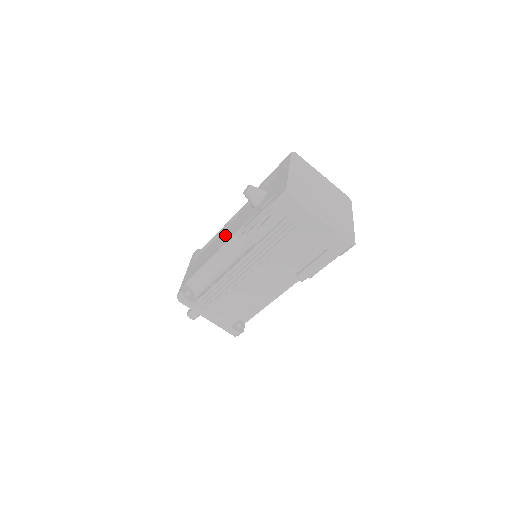
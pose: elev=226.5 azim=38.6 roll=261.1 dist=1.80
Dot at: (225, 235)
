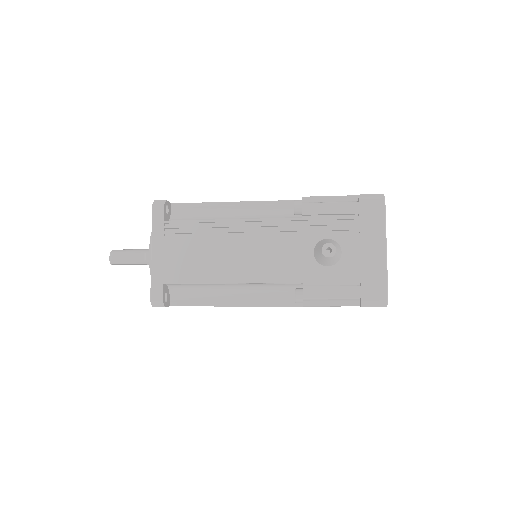
Dot at: (253, 258)
